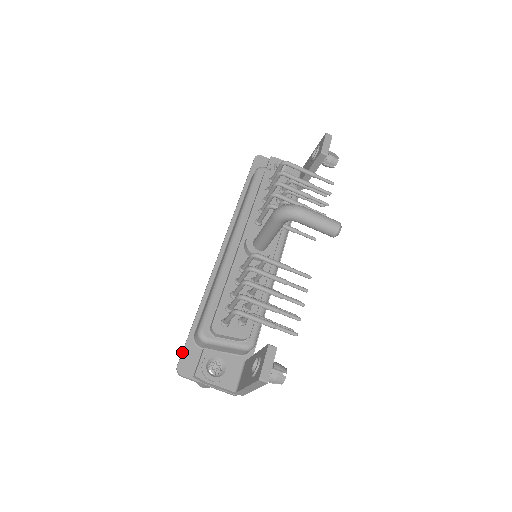
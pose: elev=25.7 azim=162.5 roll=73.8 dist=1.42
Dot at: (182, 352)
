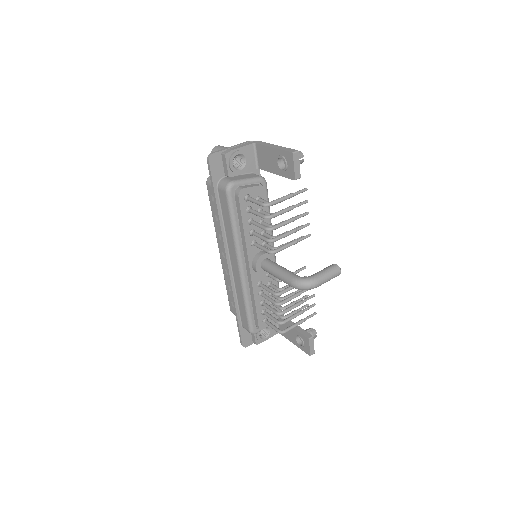
Dot at: (241, 338)
